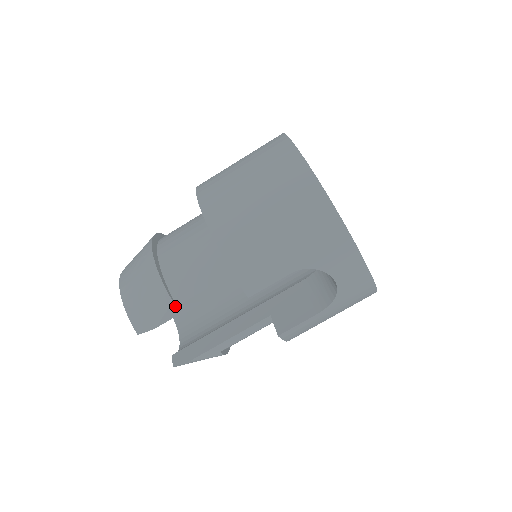
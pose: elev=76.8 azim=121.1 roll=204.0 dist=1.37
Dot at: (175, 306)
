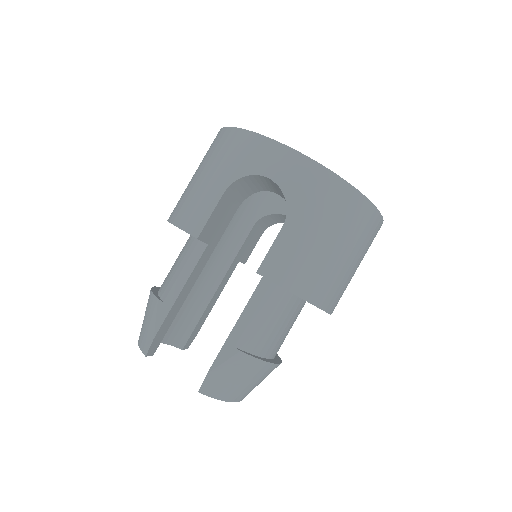
Dot at: (162, 303)
